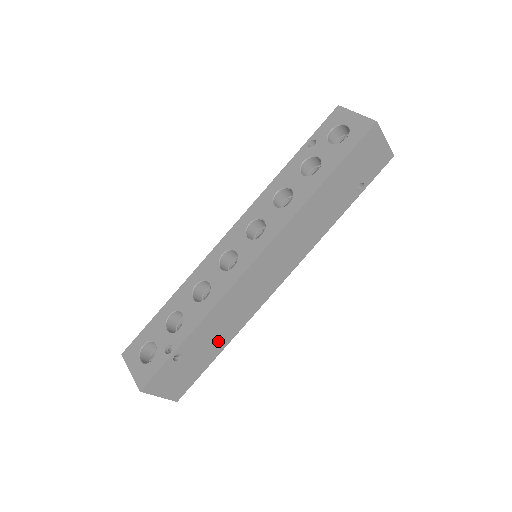
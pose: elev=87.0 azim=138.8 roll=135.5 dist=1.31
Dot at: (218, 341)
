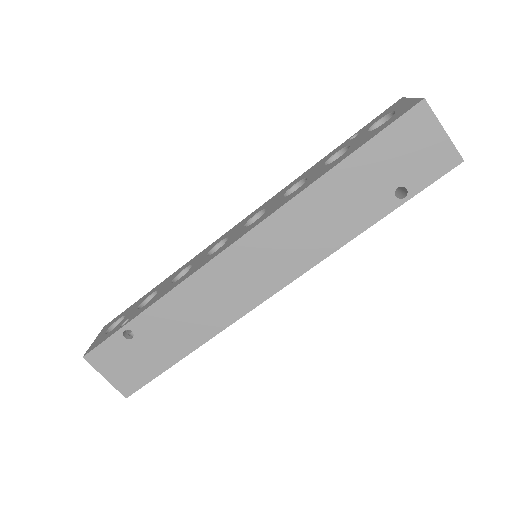
Dot at: (181, 339)
